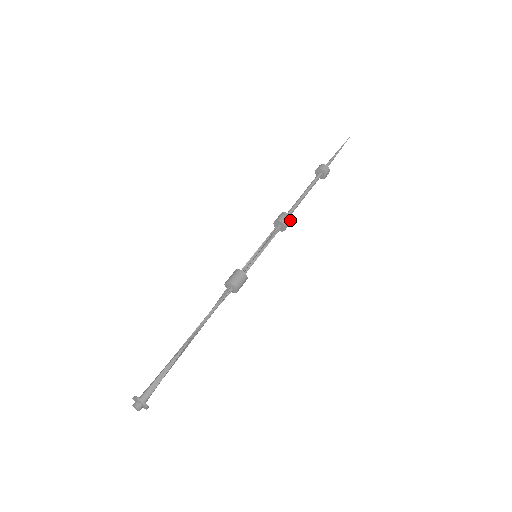
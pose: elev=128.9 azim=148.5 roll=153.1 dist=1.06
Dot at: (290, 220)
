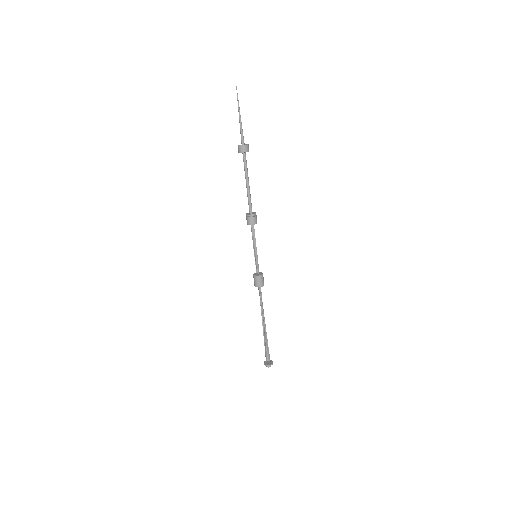
Dot at: (253, 215)
